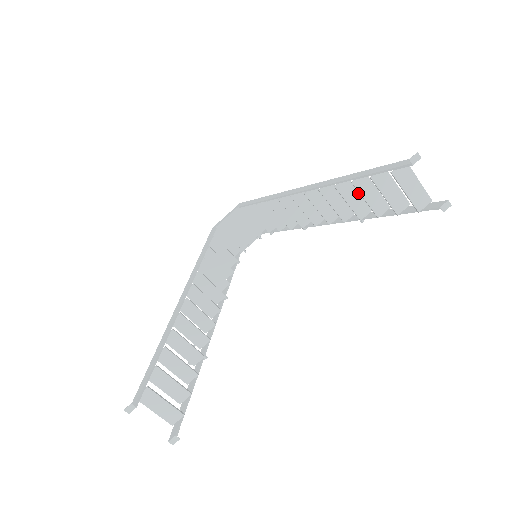
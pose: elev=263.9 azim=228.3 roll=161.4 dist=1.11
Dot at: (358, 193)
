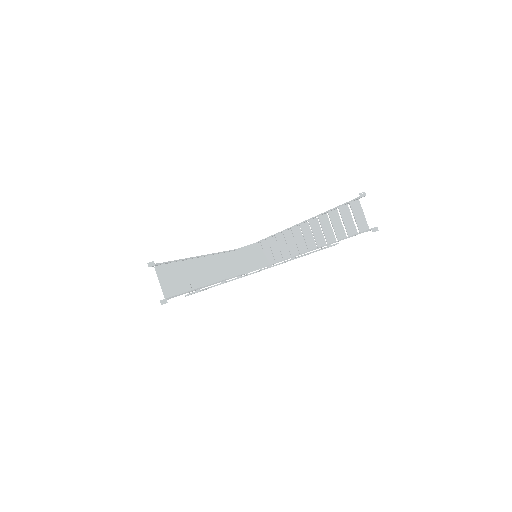
Dot at: occluded
